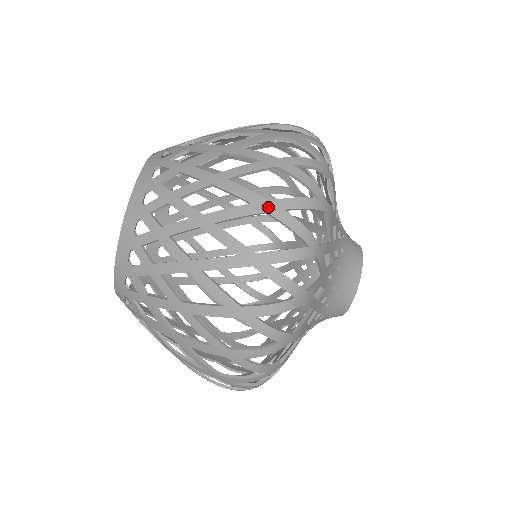
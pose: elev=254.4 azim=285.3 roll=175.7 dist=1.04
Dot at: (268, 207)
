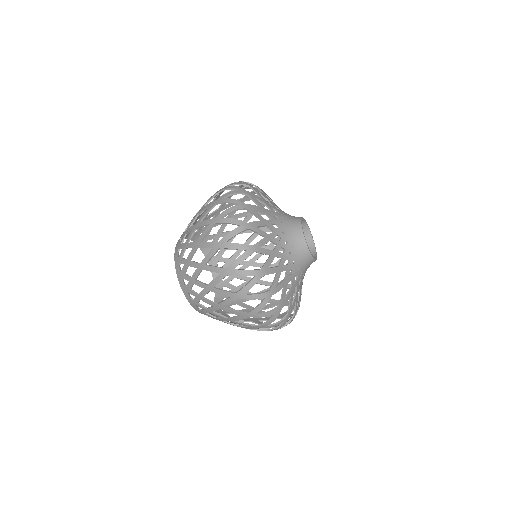
Dot at: (237, 296)
